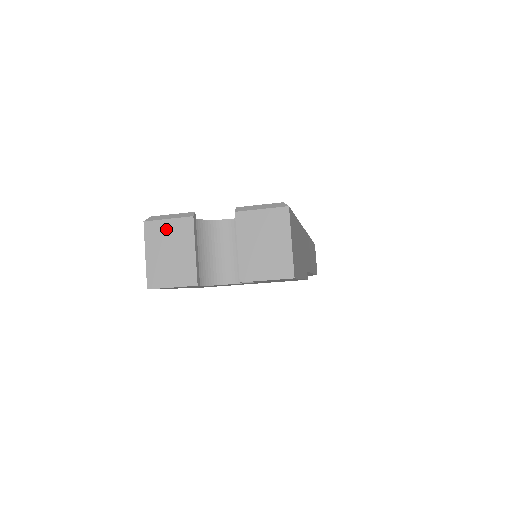
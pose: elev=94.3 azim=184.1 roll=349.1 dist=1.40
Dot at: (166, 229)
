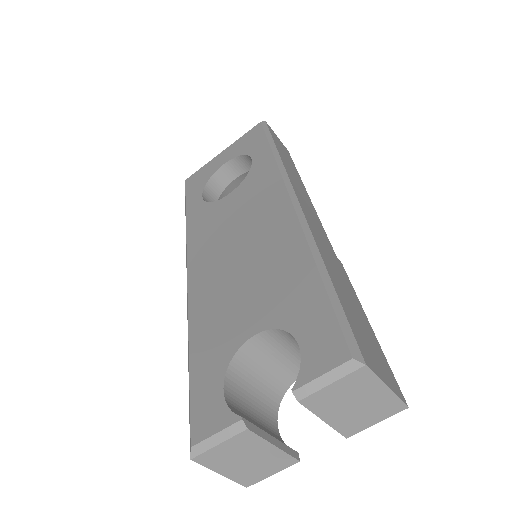
Dot at: (224, 451)
